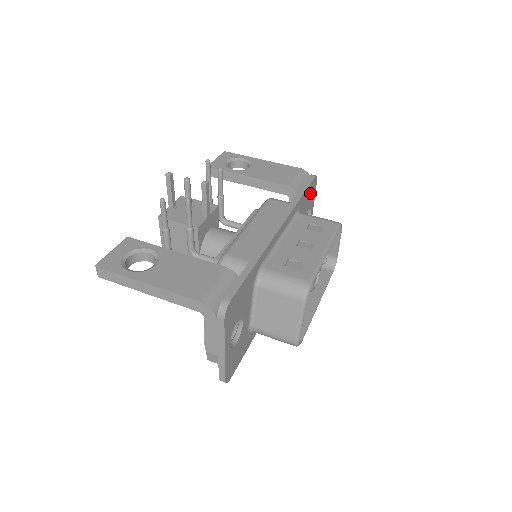
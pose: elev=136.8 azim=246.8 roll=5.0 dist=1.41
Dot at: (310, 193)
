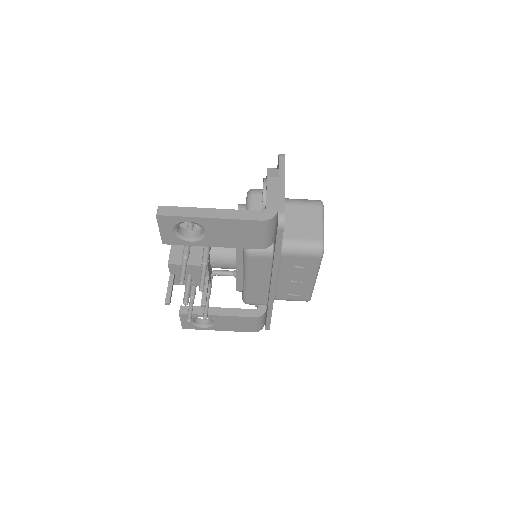
Dot at: occluded
